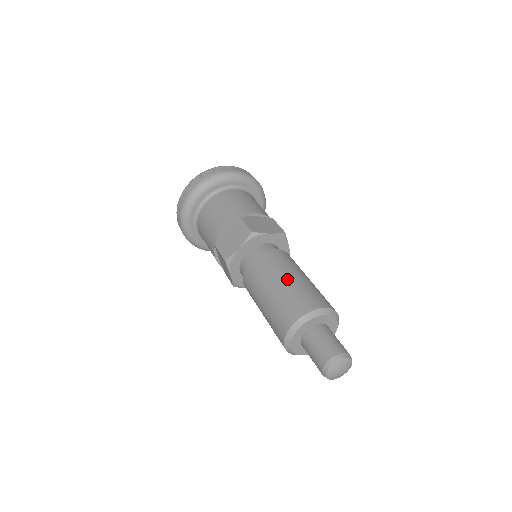
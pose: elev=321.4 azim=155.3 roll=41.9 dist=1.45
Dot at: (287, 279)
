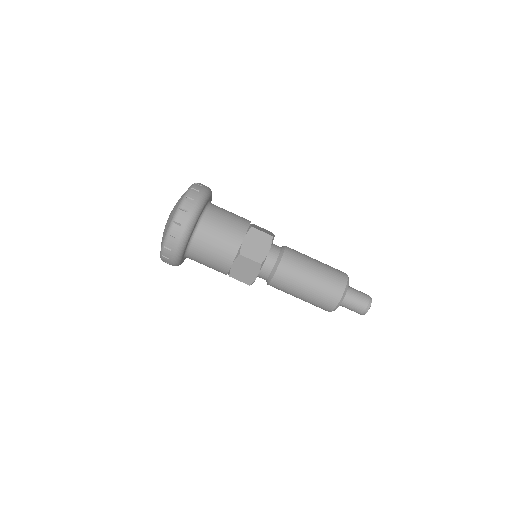
Dot at: (311, 282)
